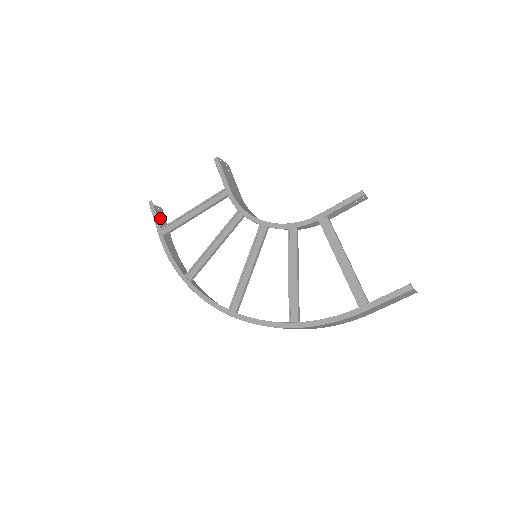
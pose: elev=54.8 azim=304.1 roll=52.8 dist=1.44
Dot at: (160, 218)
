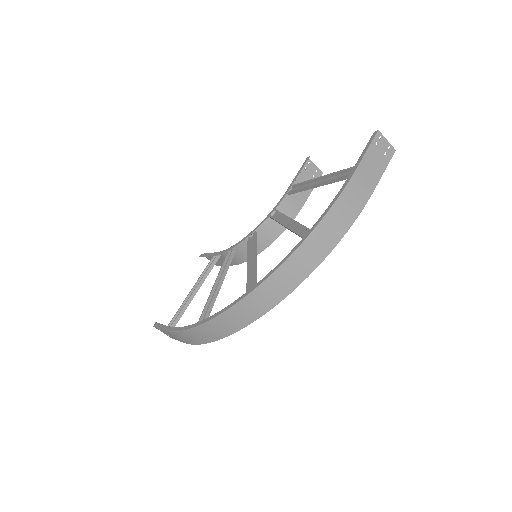
Dot at: occluded
